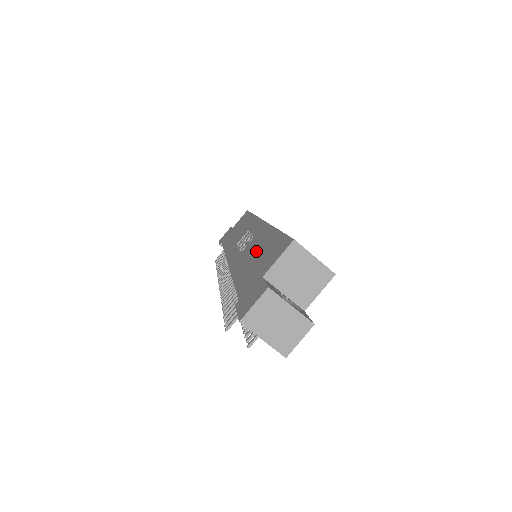
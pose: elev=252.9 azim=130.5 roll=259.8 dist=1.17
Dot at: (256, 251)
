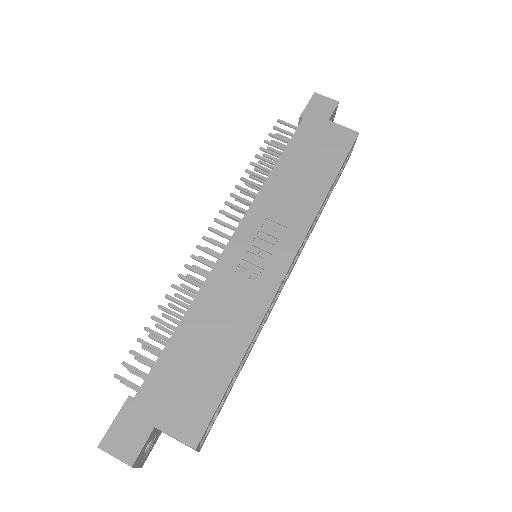
Dot at: (216, 338)
